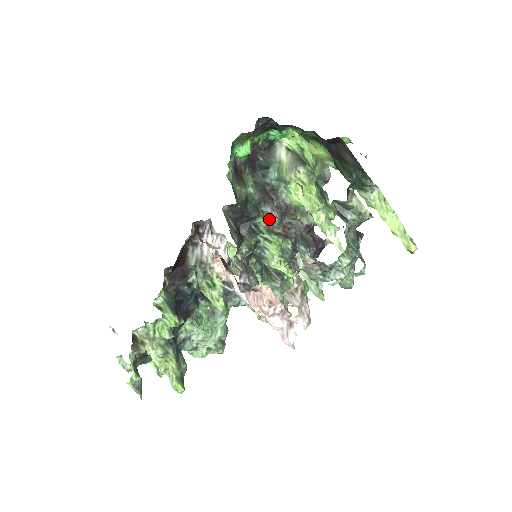
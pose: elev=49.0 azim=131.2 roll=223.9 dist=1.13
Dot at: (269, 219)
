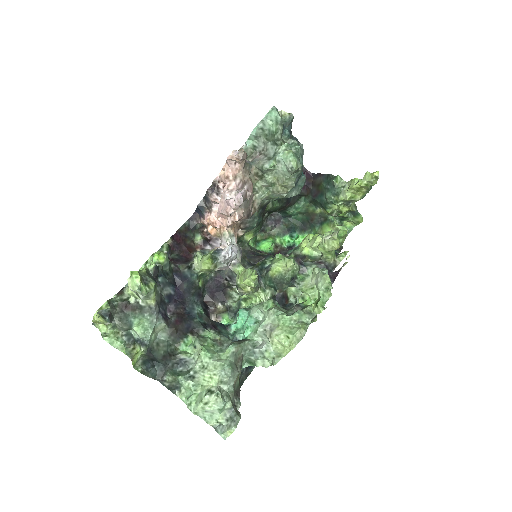
Dot at: occluded
